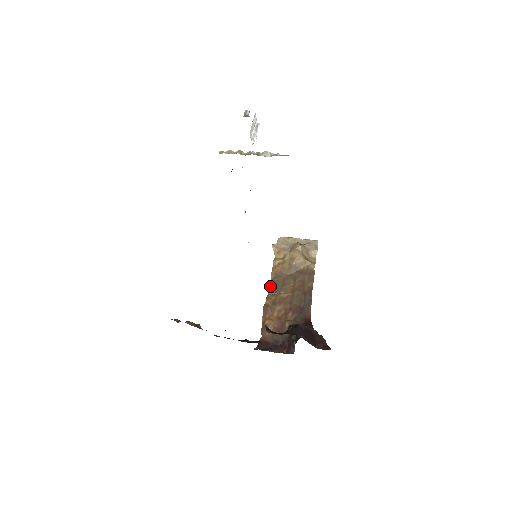
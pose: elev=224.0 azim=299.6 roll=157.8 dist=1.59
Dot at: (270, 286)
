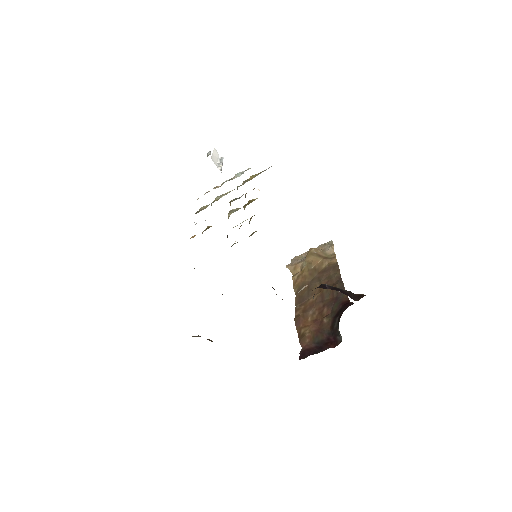
Dot at: (296, 299)
